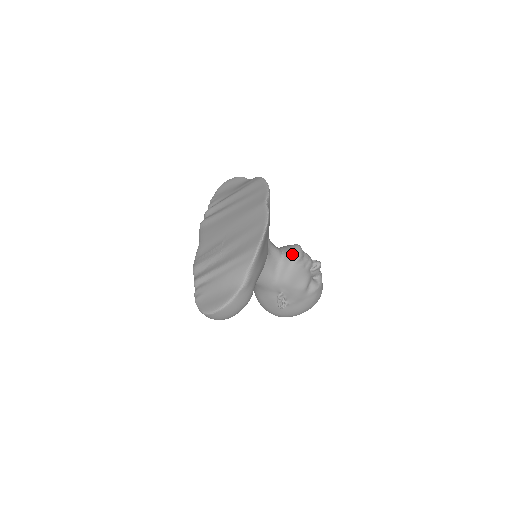
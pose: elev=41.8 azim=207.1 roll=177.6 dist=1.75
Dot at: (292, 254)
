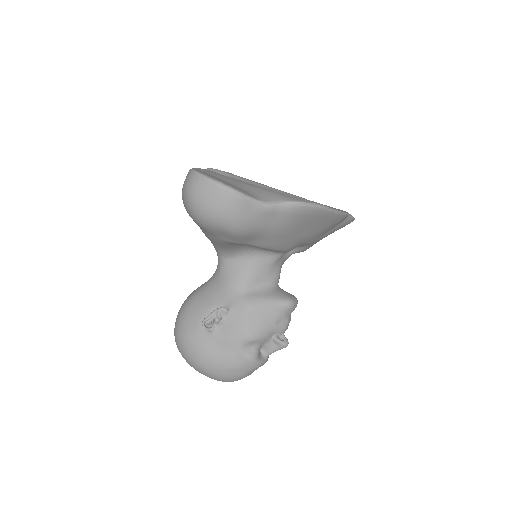
Dot at: (287, 295)
